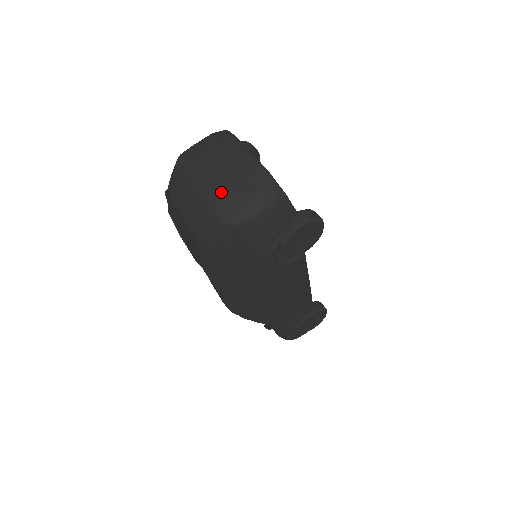
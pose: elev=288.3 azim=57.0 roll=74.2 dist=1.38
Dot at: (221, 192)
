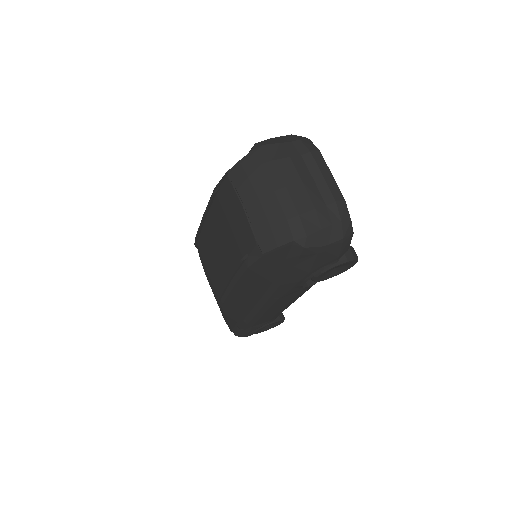
Dot at: (300, 208)
